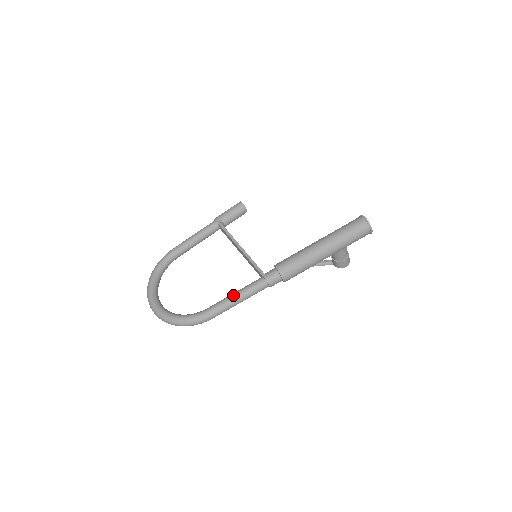
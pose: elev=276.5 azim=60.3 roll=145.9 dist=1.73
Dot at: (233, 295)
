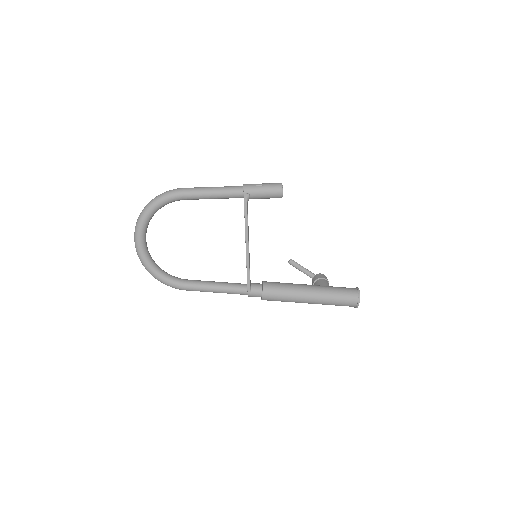
Dot at: (214, 289)
